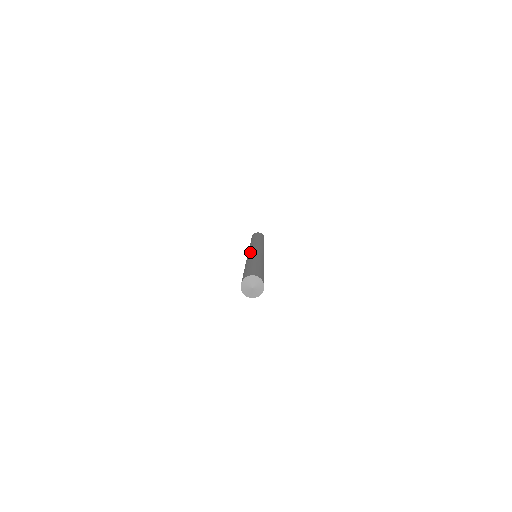
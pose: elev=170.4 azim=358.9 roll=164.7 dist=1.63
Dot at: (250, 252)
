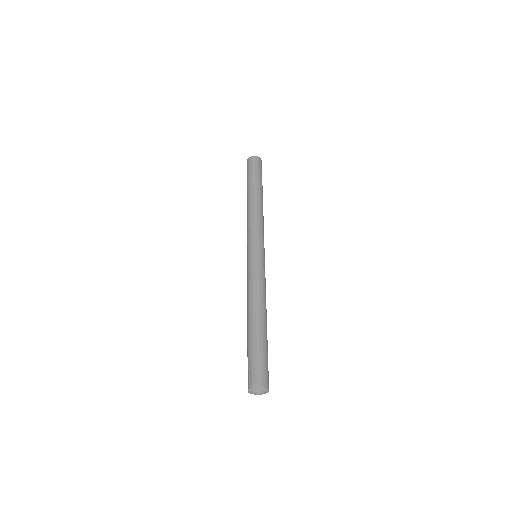
Dot at: (257, 268)
